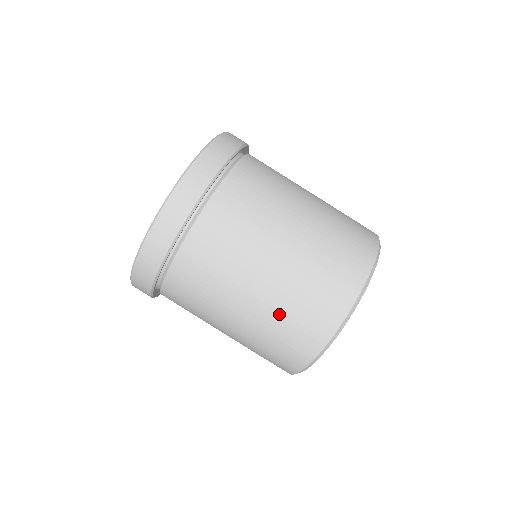
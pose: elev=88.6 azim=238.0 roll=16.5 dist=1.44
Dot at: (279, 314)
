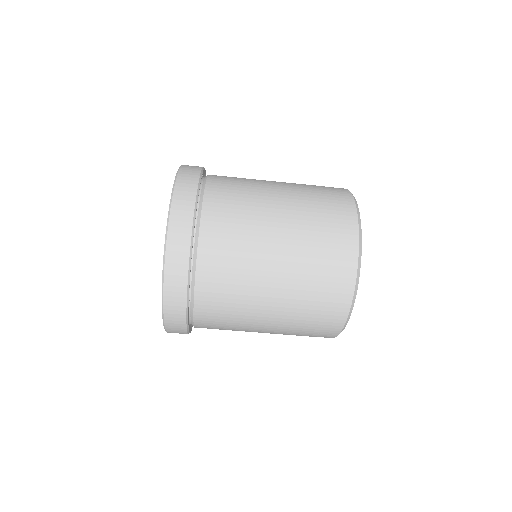
Dot at: (301, 302)
